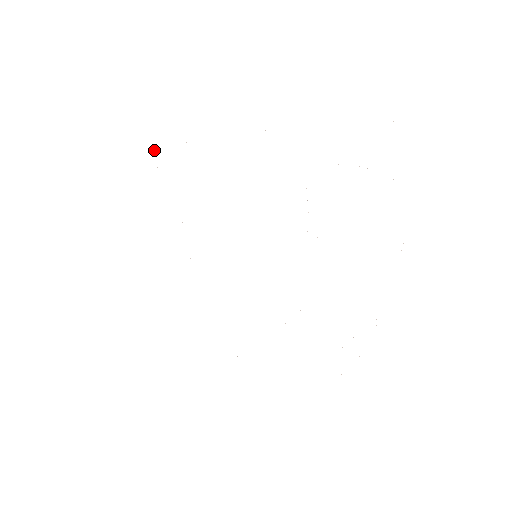
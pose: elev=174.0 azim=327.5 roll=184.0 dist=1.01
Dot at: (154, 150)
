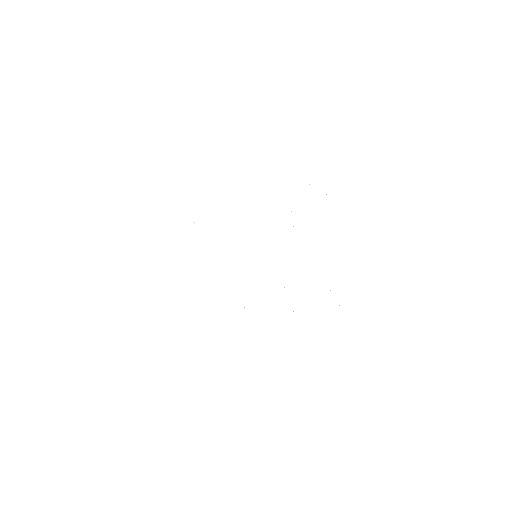
Dot at: occluded
